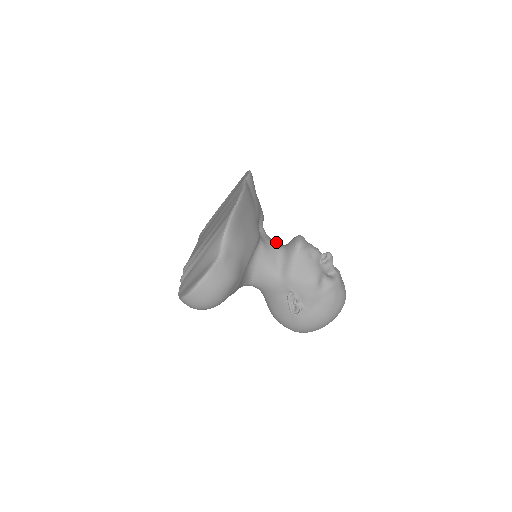
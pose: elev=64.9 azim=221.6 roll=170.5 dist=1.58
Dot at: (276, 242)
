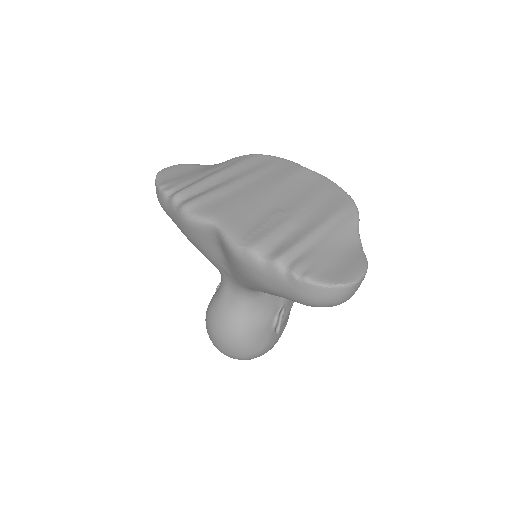
Dot at: occluded
